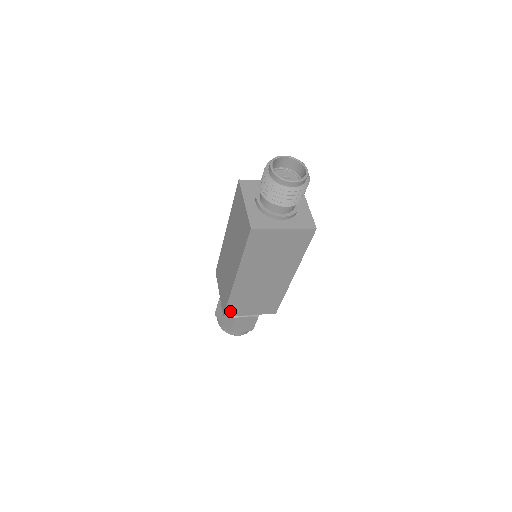
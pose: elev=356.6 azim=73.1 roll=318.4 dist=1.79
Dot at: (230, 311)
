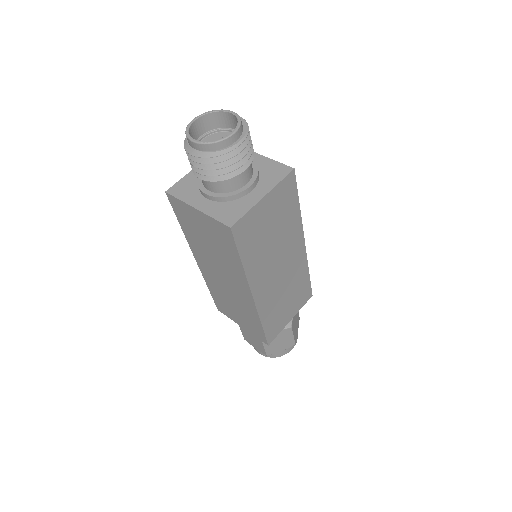
Dot at: (220, 306)
